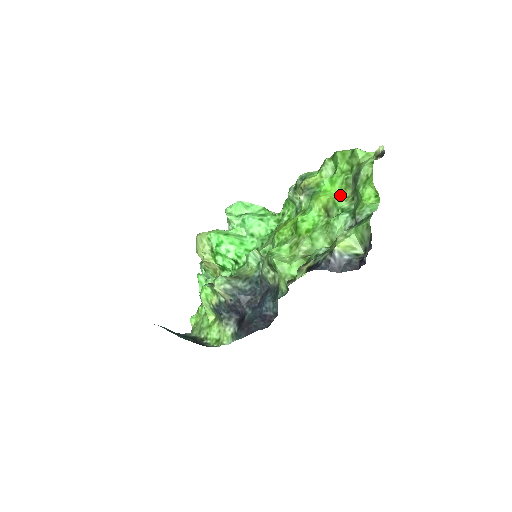
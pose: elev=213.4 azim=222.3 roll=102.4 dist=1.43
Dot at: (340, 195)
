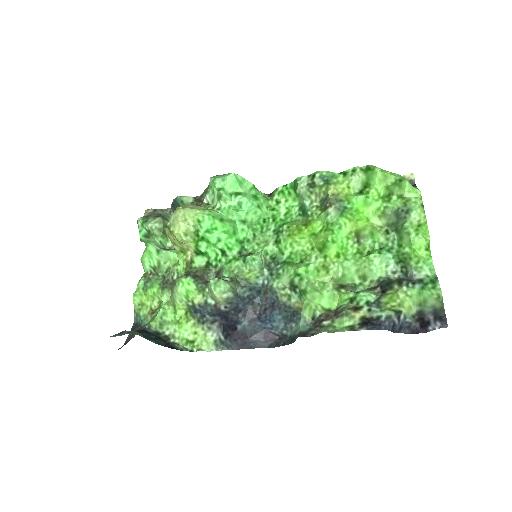
Dot at: (372, 221)
